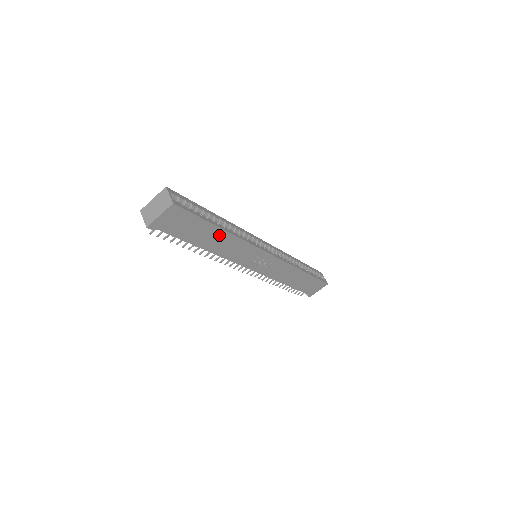
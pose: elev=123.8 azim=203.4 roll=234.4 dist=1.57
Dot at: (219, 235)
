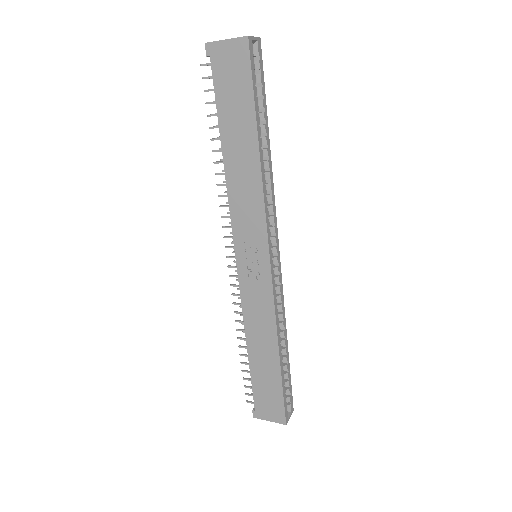
Dot at: (249, 150)
